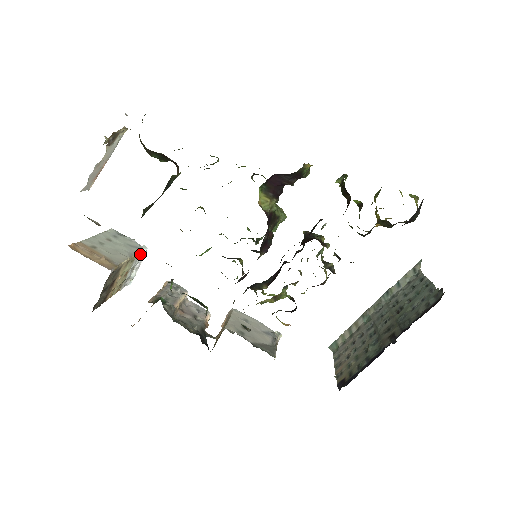
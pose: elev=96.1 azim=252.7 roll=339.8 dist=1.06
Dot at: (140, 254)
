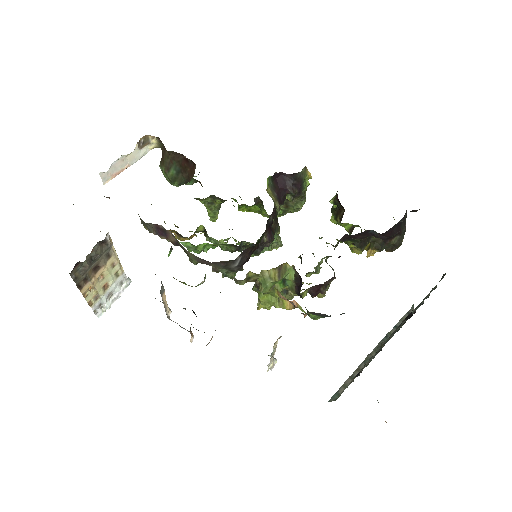
Dot at: (123, 281)
